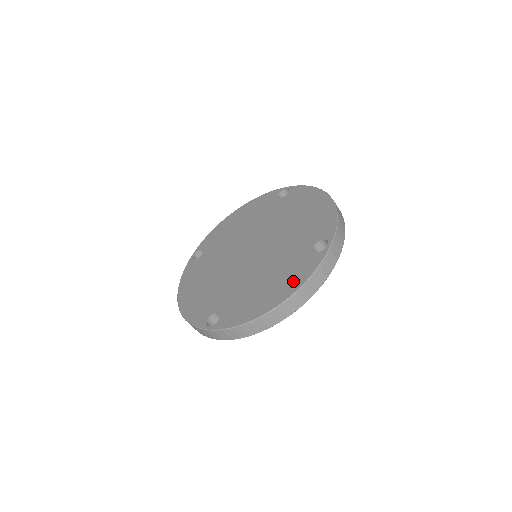
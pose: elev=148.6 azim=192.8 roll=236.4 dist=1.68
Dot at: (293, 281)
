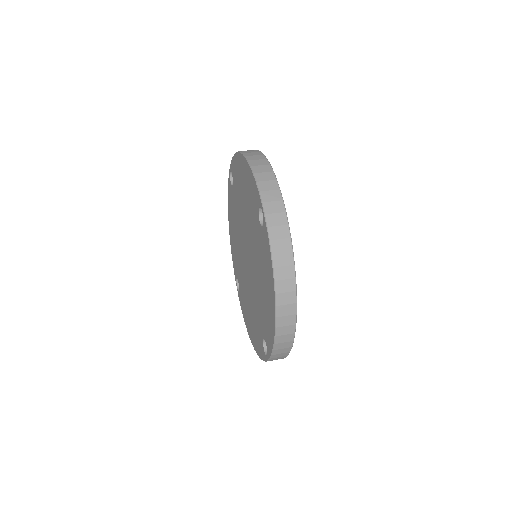
Dot at: (268, 272)
